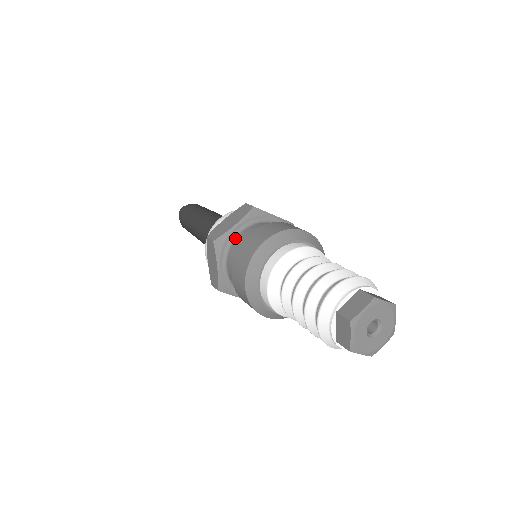
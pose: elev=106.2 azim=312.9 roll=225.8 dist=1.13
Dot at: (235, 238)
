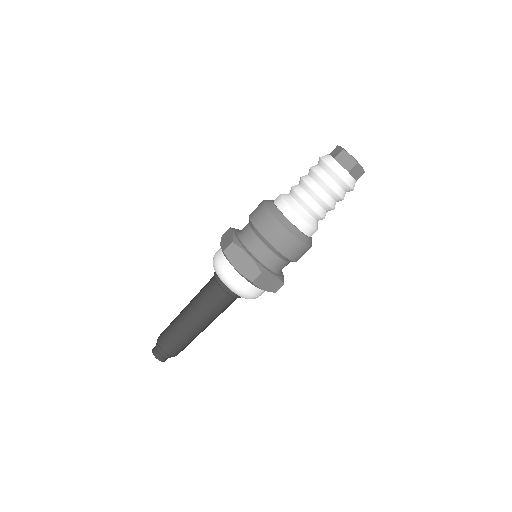
Dot at: (241, 237)
